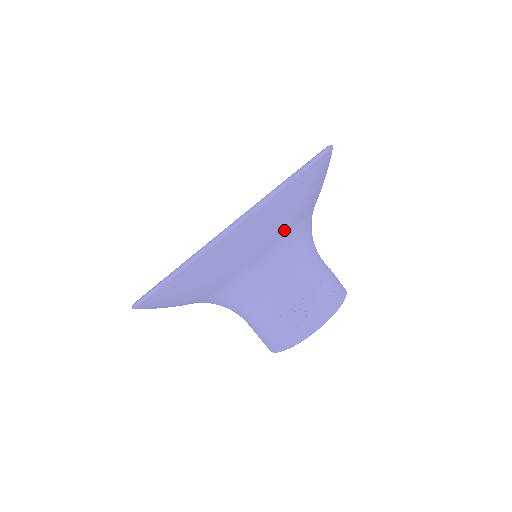
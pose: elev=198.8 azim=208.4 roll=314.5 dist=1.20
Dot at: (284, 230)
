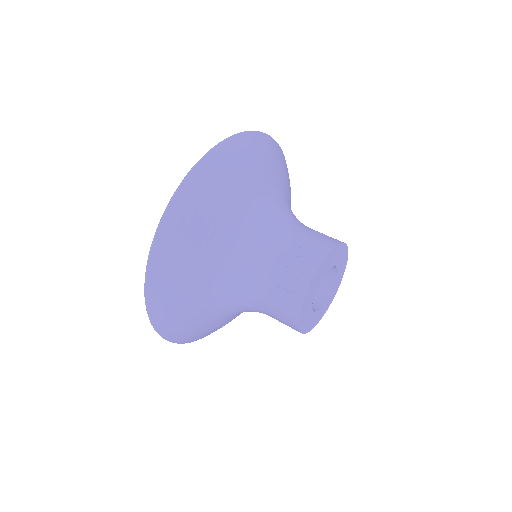
Dot at: (224, 212)
